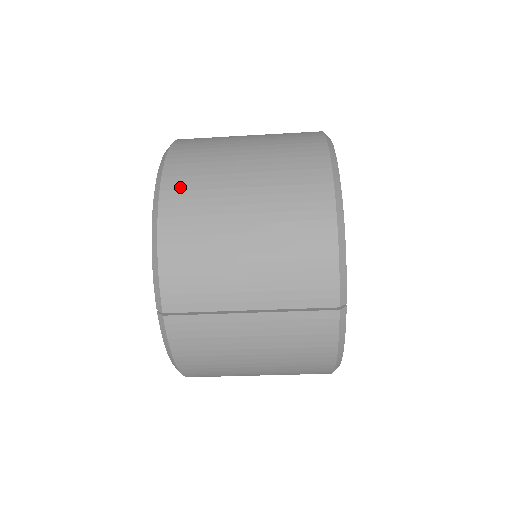
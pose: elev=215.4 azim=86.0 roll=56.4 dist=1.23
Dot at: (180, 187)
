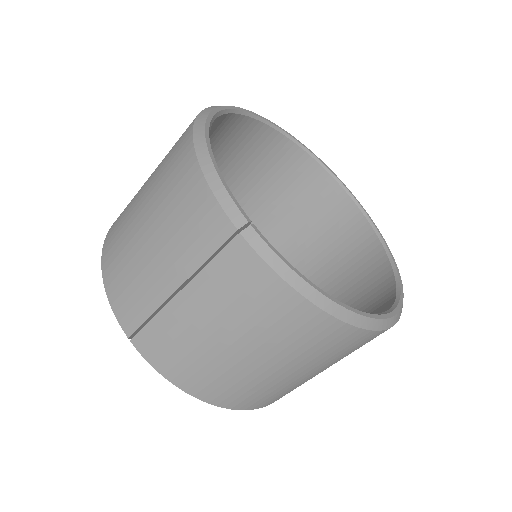
Dot at: (114, 228)
